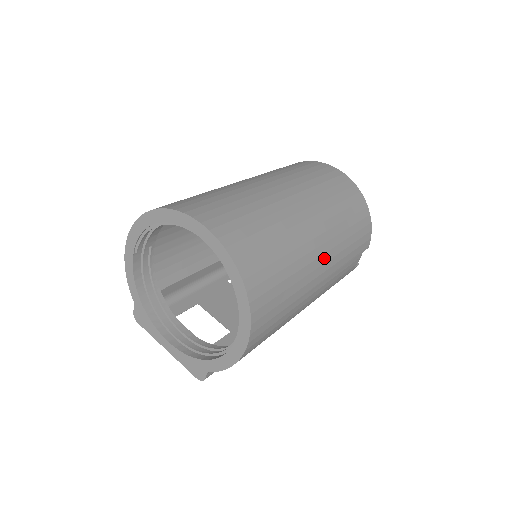
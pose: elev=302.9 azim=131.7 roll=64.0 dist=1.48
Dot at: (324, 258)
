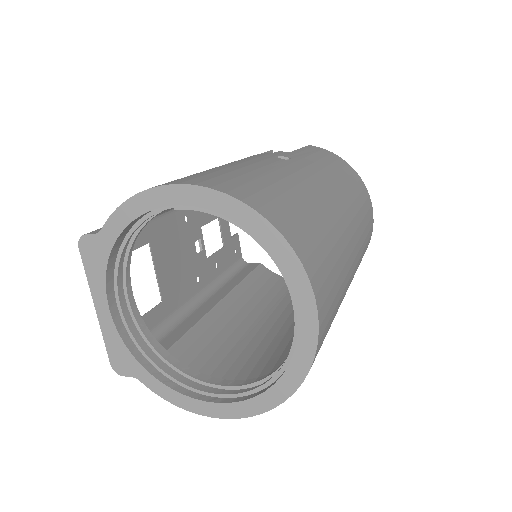
Dot at: occluded
